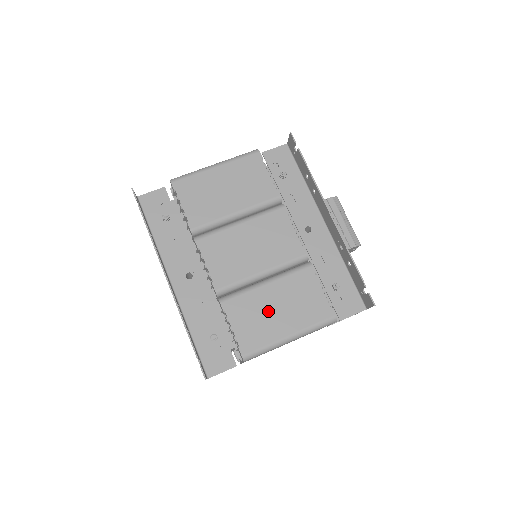
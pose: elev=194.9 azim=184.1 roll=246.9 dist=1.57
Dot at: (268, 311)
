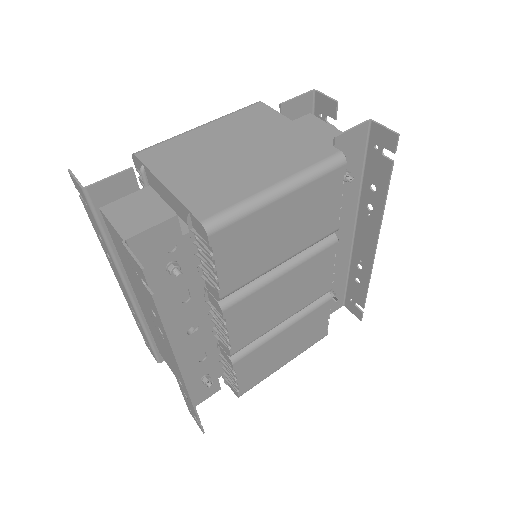
Dot at: (276, 353)
